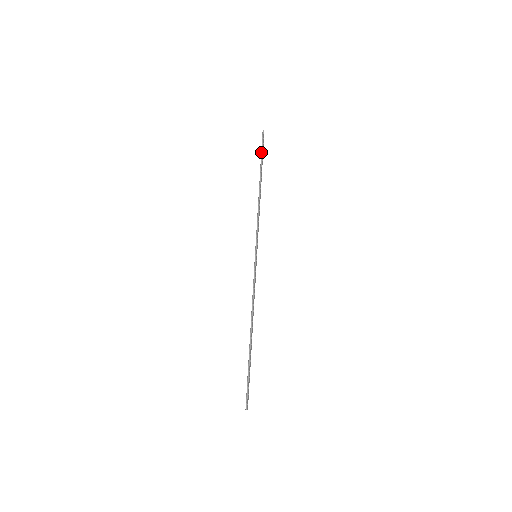
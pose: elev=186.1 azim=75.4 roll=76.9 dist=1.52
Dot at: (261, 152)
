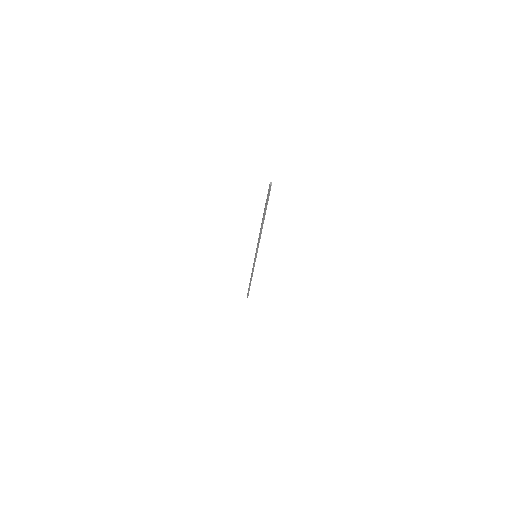
Dot at: (248, 290)
